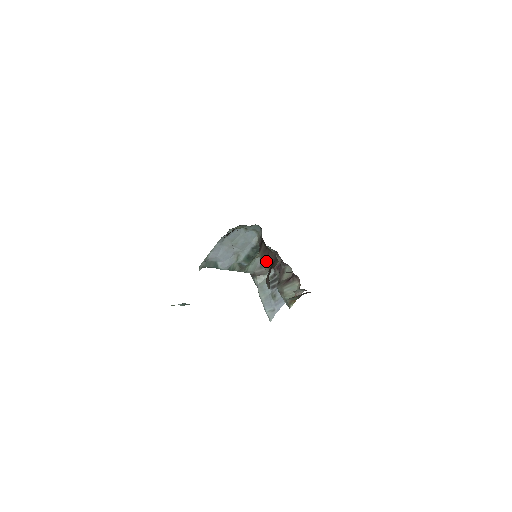
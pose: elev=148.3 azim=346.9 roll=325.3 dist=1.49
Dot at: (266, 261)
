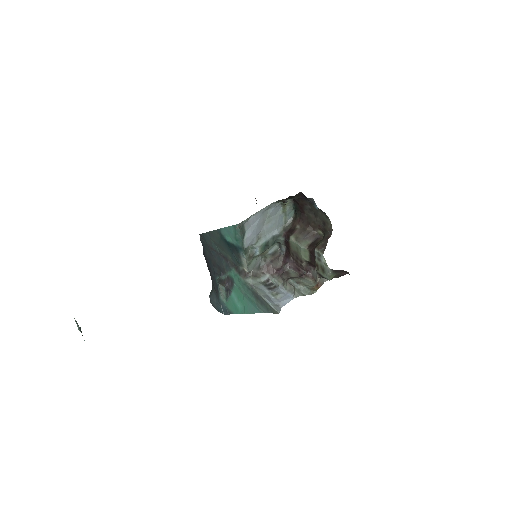
Dot at: (304, 240)
